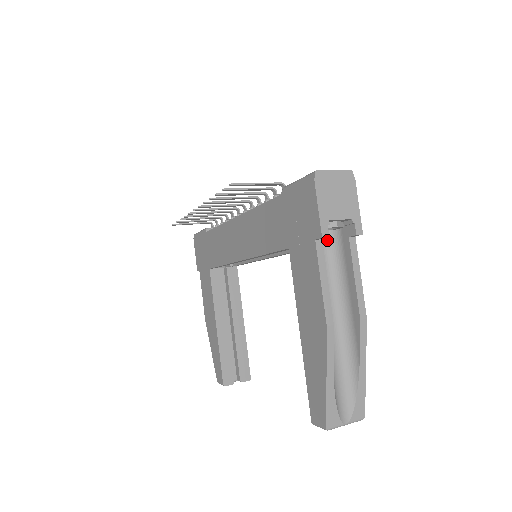
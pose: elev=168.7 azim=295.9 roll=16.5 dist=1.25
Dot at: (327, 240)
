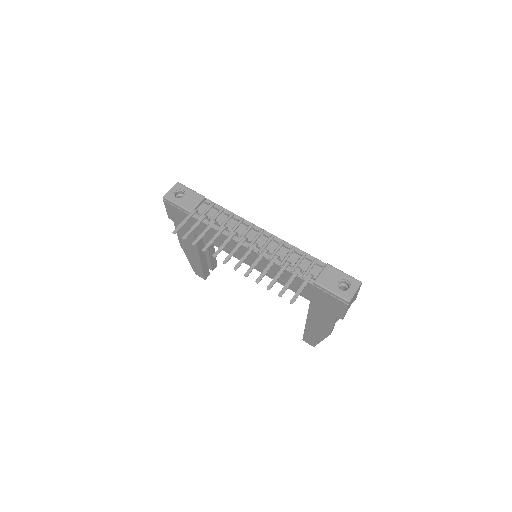
Dot at: occluded
